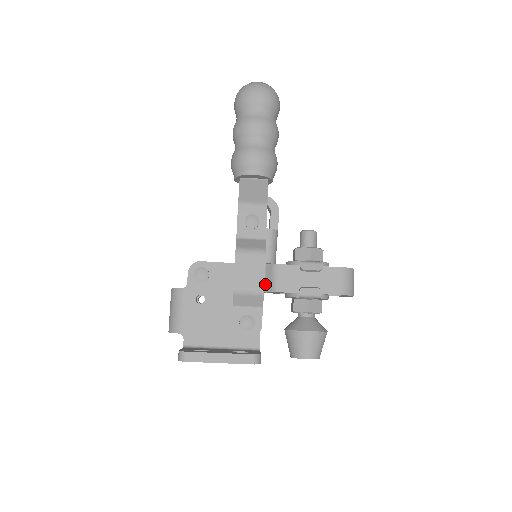
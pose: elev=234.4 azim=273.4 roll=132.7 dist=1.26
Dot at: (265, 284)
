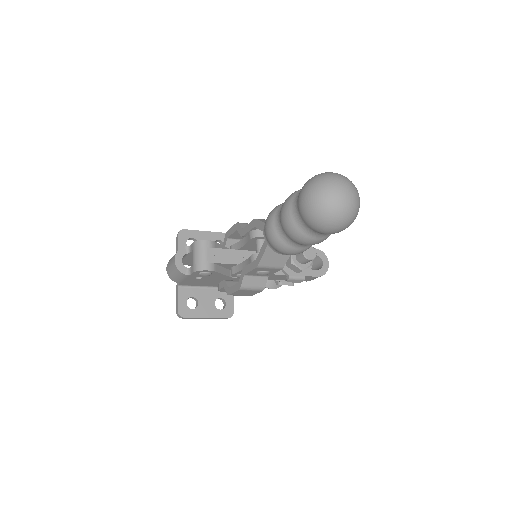
Dot at: occluded
